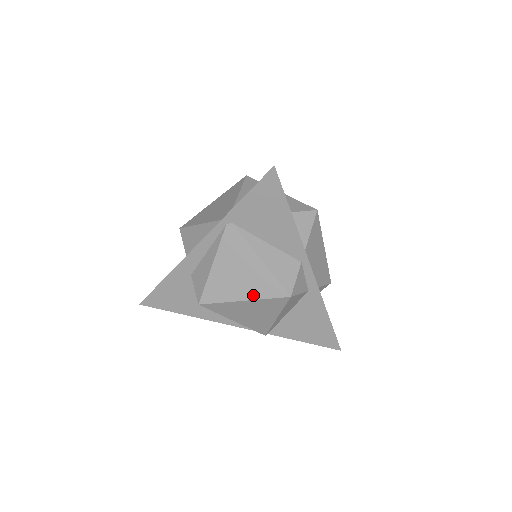
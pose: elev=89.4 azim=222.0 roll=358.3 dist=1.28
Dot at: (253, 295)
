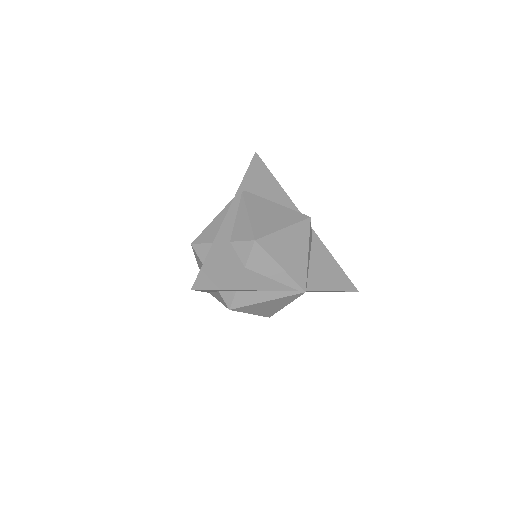
Dot at: (288, 223)
